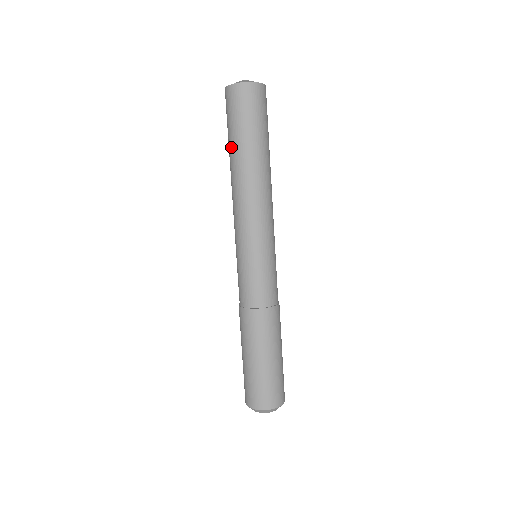
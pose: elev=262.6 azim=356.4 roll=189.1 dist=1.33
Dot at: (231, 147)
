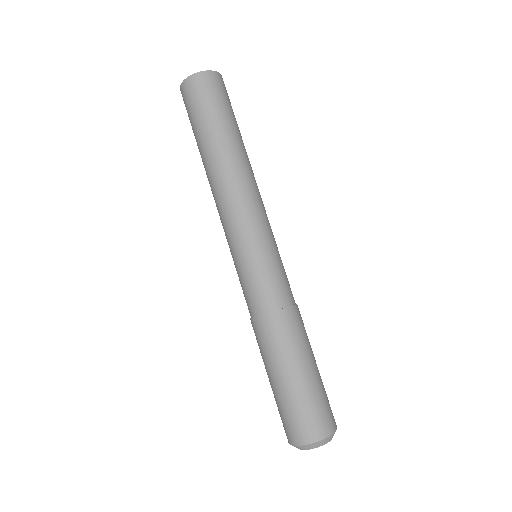
Dot at: (198, 147)
